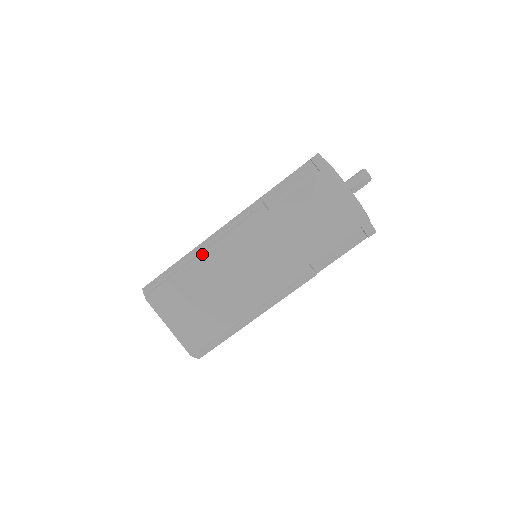
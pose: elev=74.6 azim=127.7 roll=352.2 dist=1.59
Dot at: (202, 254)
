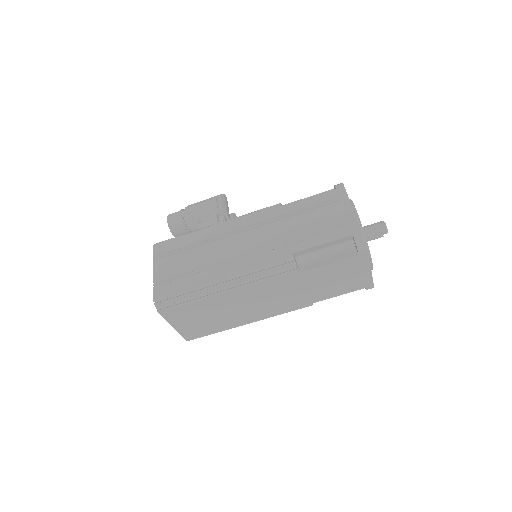
Dot at: (225, 292)
